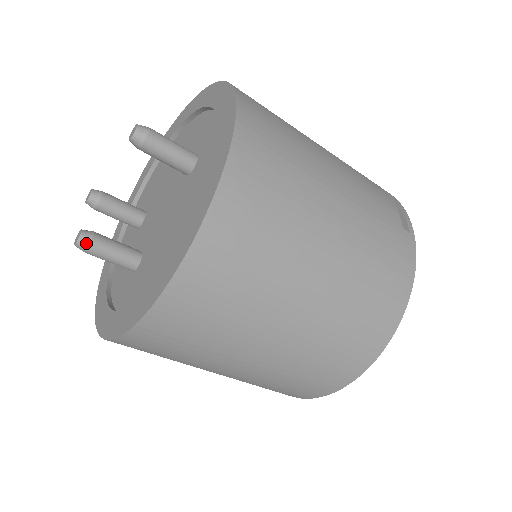
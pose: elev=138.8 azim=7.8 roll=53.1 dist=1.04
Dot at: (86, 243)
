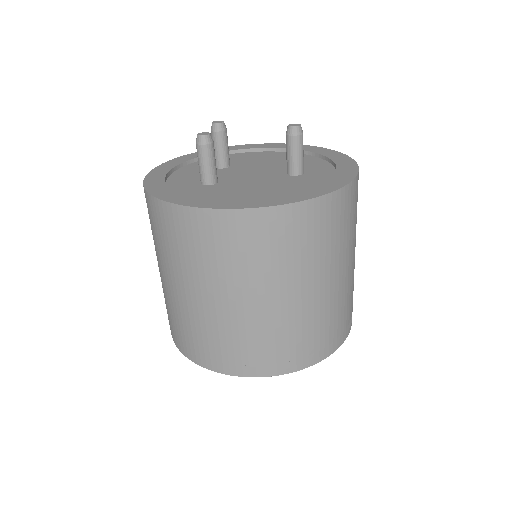
Dot at: (206, 142)
